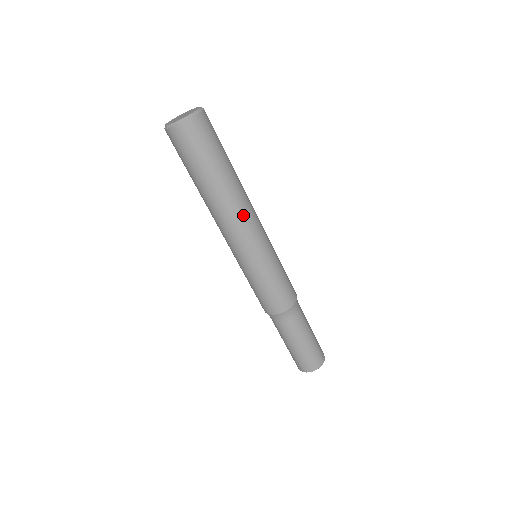
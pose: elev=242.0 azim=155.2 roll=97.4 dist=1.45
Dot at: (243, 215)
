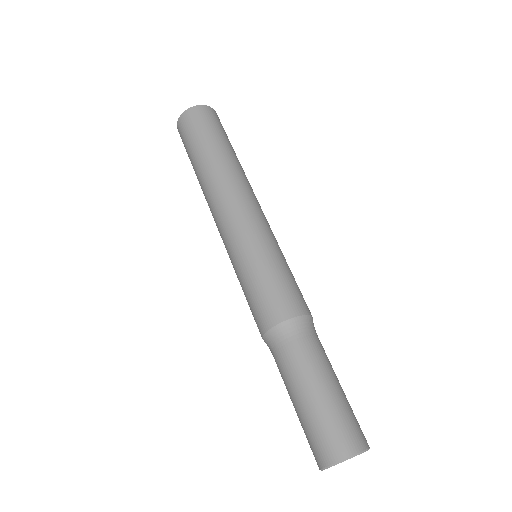
Dot at: (232, 190)
